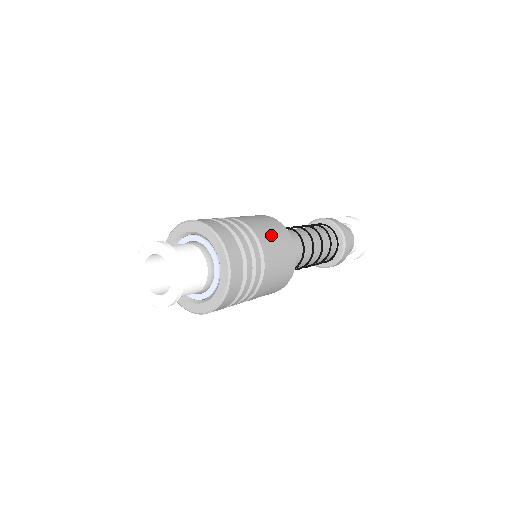
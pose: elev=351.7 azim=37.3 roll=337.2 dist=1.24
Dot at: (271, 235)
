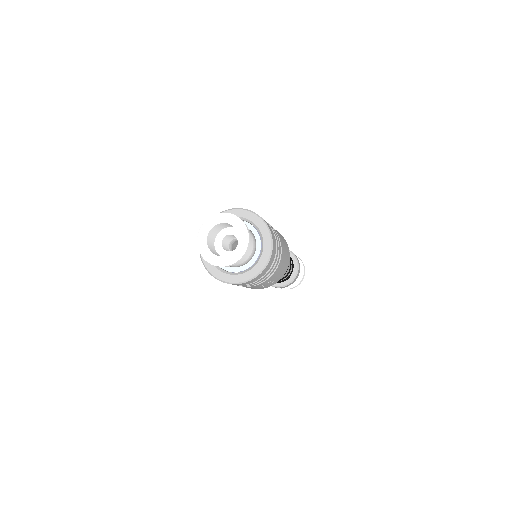
Dot at: occluded
